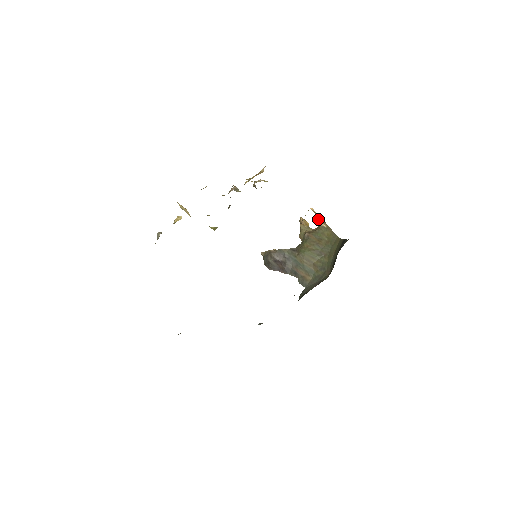
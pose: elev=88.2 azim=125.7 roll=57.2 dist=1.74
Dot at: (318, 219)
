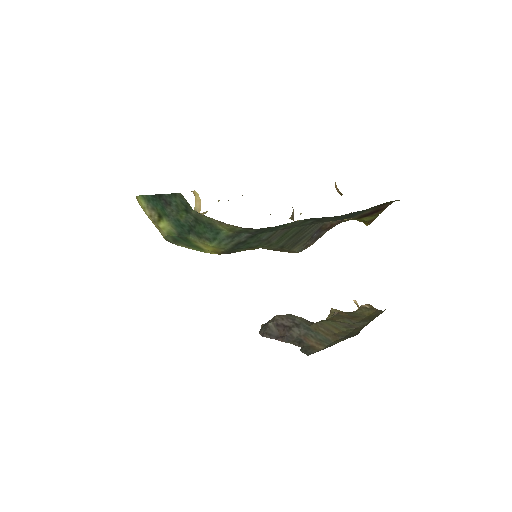
Dot at: occluded
